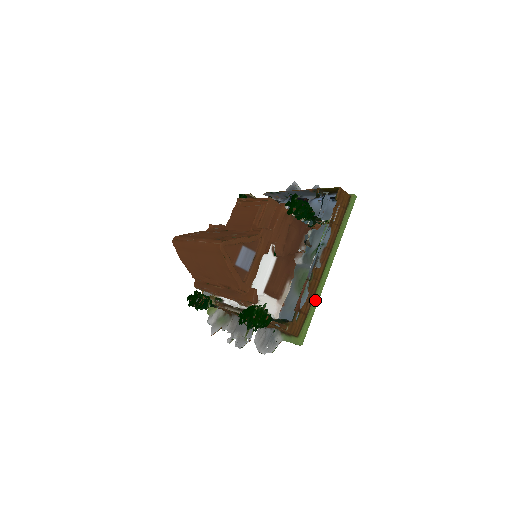
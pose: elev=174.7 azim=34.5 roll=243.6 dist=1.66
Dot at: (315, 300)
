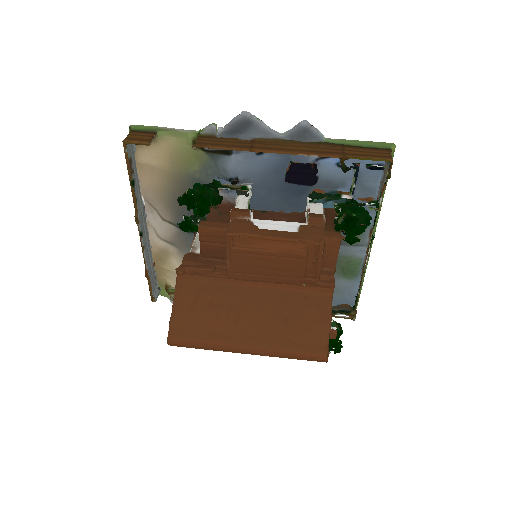
Dot at: occluded
